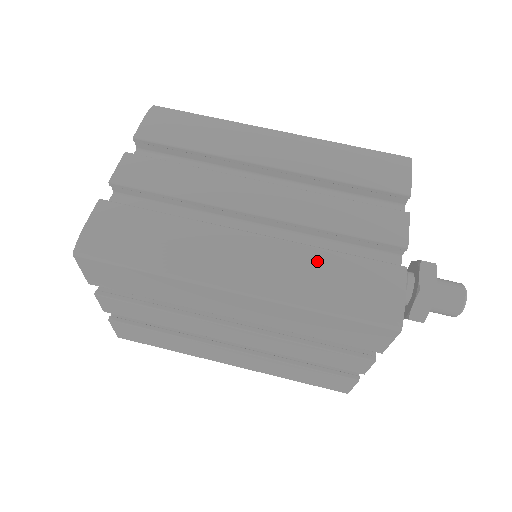
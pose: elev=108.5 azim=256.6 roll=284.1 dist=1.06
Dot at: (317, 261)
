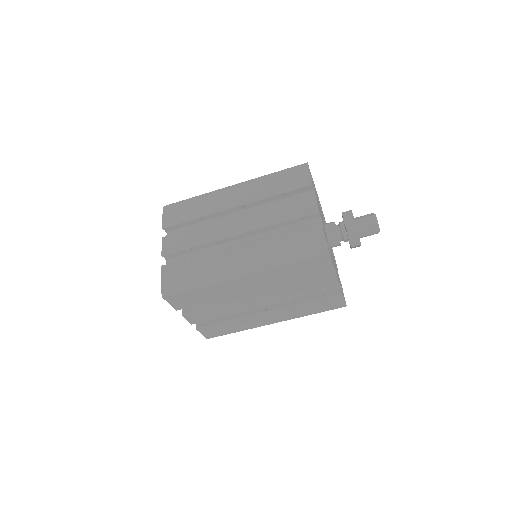
Dot at: (276, 242)
